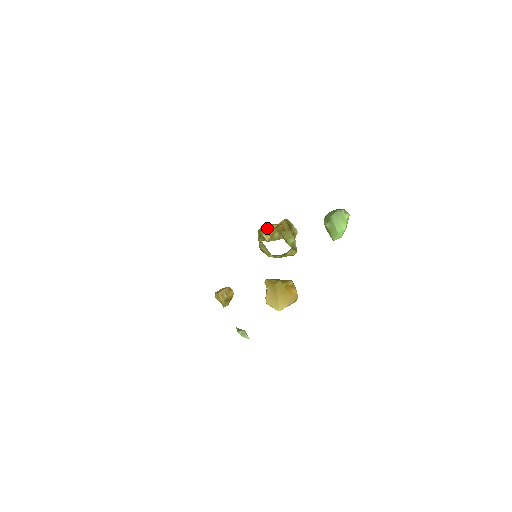
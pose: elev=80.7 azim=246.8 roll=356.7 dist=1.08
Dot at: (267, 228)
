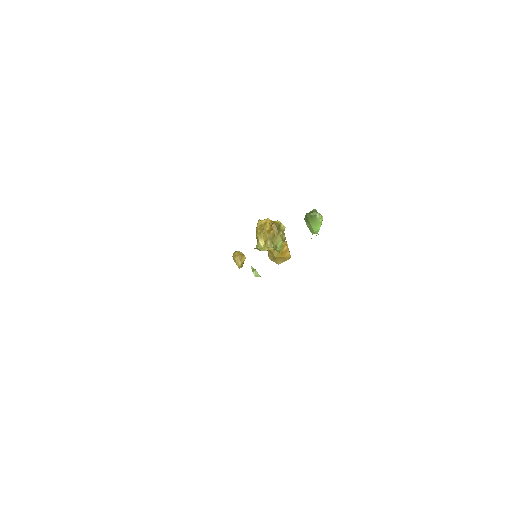
Dot at: (262, 230)
